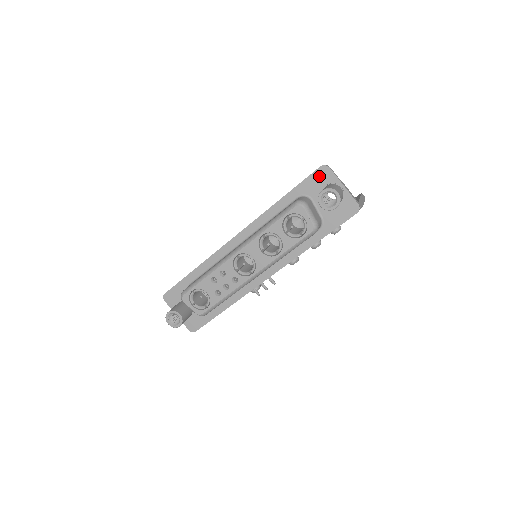
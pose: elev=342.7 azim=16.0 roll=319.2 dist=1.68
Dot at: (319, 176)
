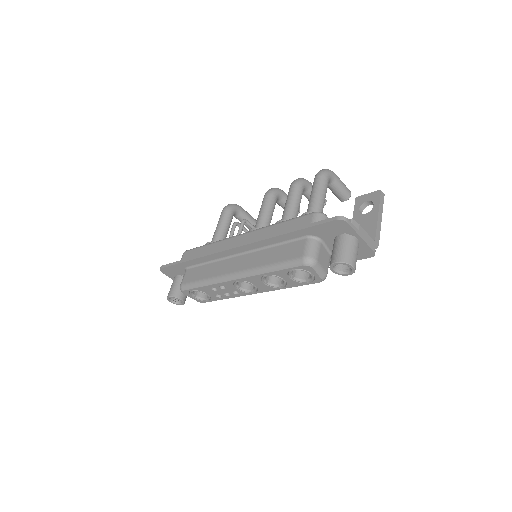
Dot at: (333, 226)
